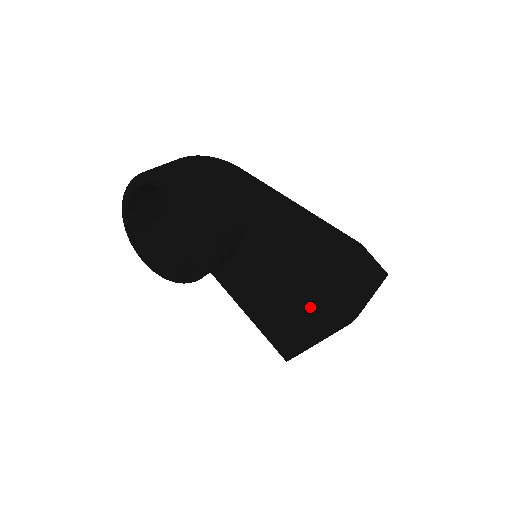
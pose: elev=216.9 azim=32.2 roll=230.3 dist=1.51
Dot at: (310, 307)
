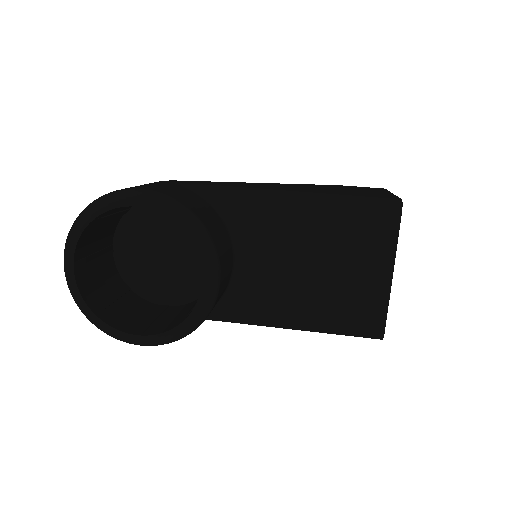
Dot at: (351, 236)
